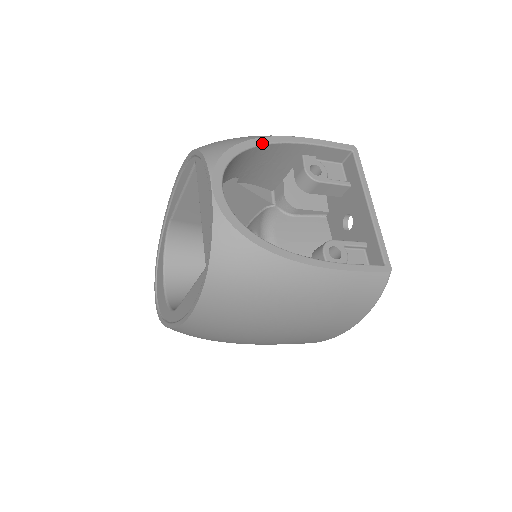
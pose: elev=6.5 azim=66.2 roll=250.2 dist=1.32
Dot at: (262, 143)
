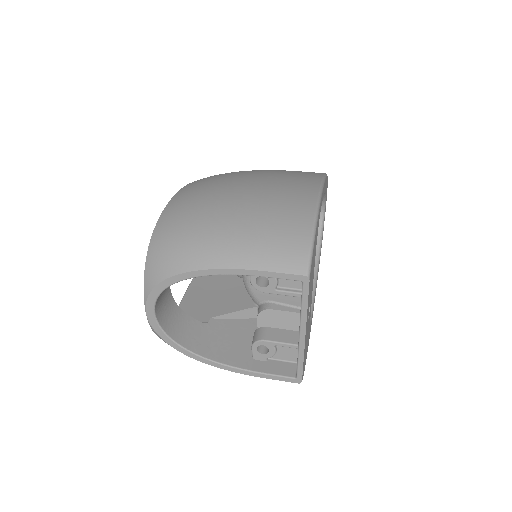
Dot at: (191, 277)
